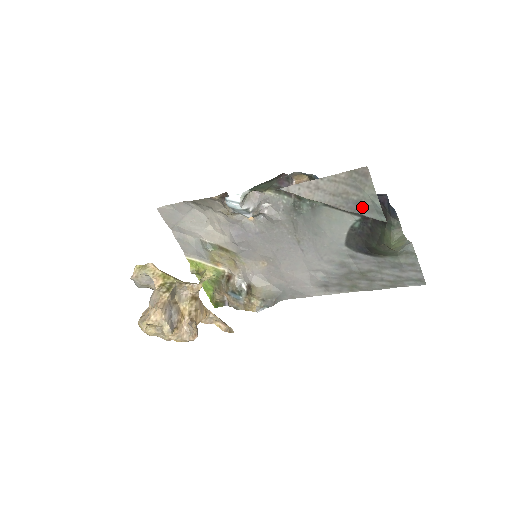
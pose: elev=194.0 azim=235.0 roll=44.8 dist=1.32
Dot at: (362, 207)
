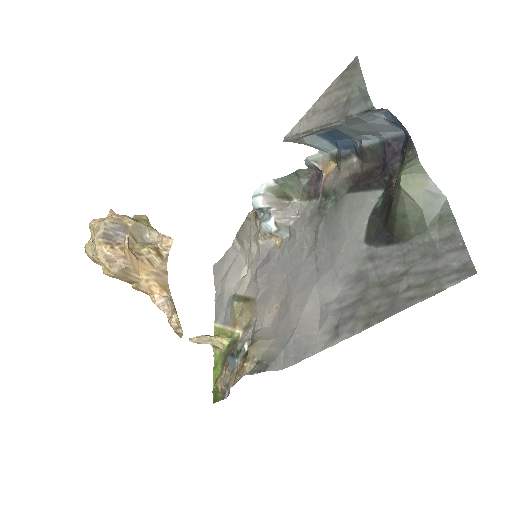
Dot at: (350, 105)
